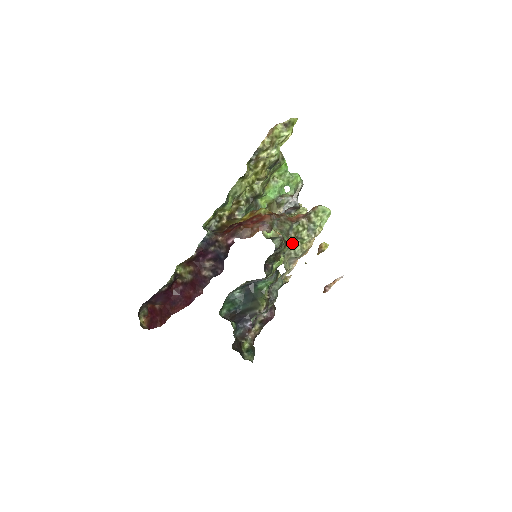
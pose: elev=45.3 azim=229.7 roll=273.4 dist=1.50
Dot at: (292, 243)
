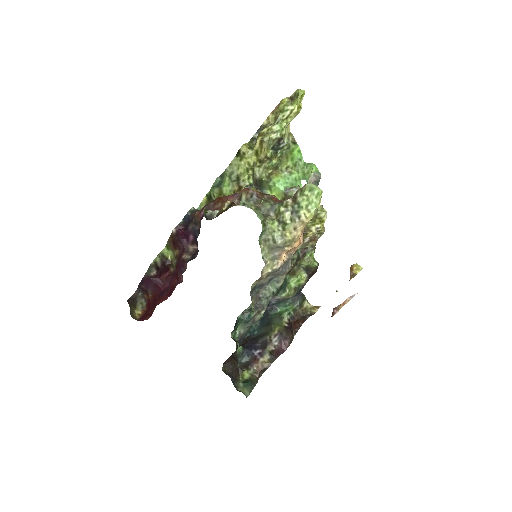
Dot at: (271, 226)
